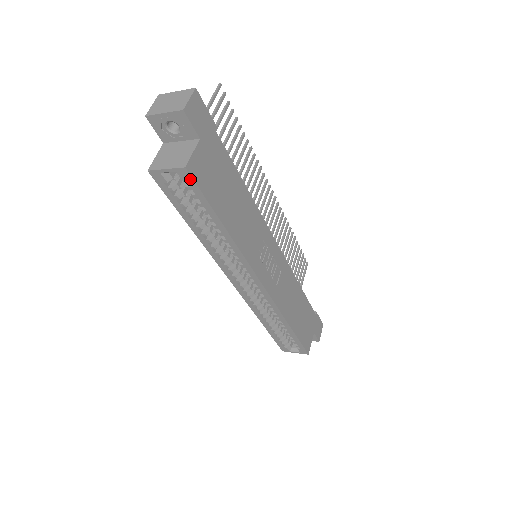
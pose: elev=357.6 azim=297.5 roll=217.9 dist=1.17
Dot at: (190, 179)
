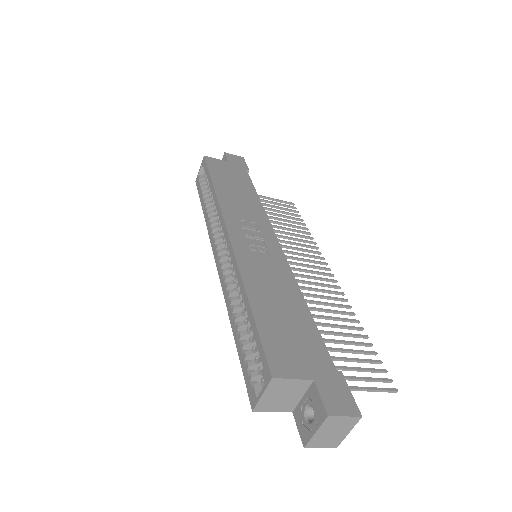
Dot at: (205, 162)
